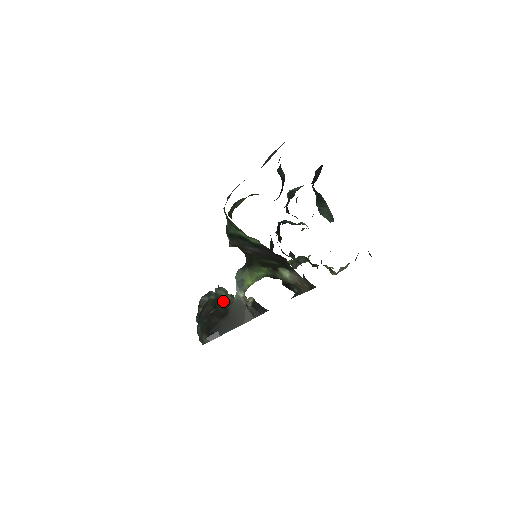
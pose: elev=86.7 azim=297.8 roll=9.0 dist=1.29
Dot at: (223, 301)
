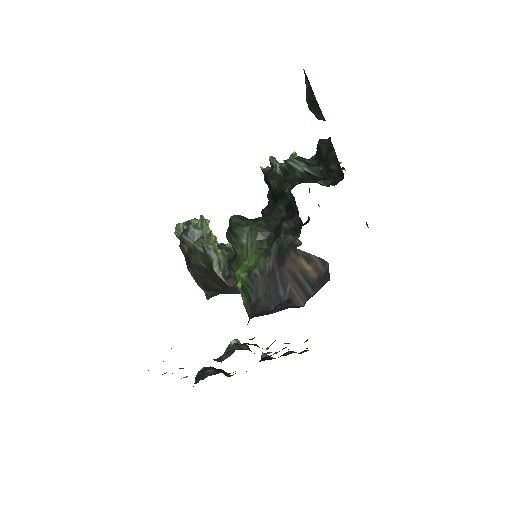
Dot at: (218, 271)
